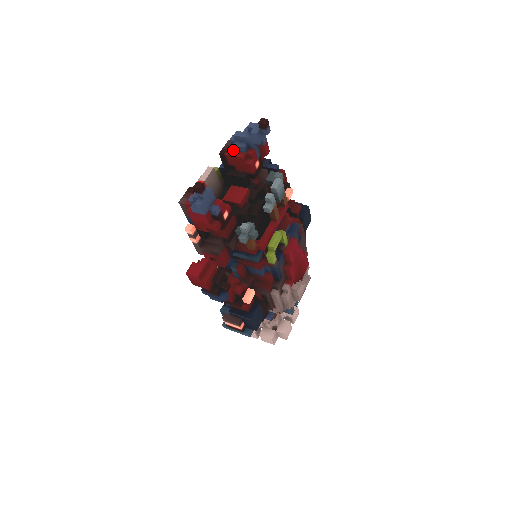
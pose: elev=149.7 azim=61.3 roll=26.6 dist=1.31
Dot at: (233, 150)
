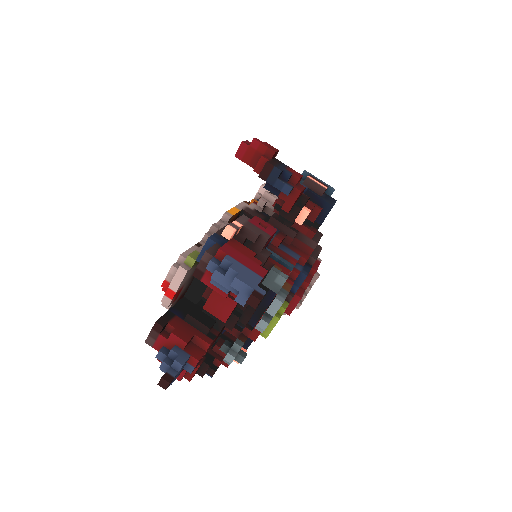
Dot at: occluded
